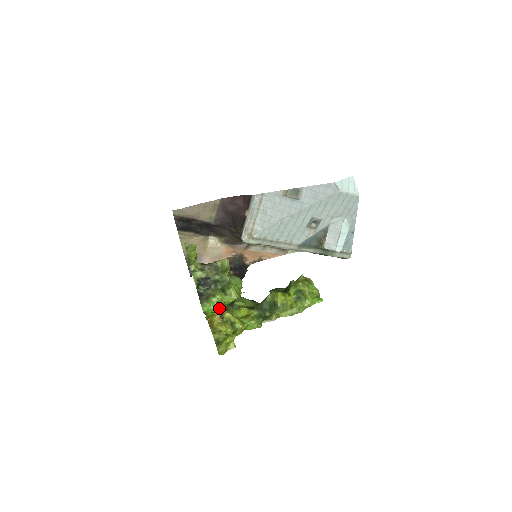
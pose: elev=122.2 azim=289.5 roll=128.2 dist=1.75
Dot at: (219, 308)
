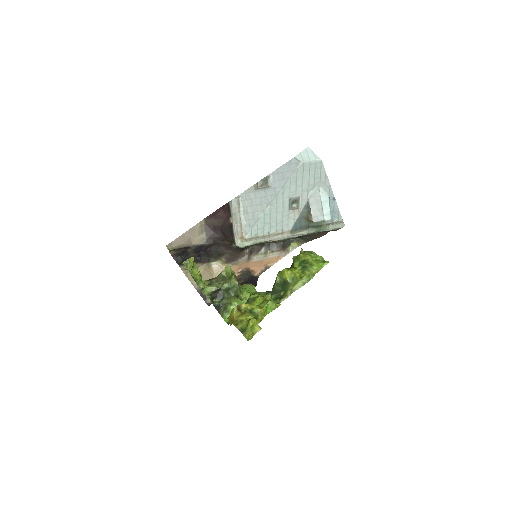
Dot at: occluded
